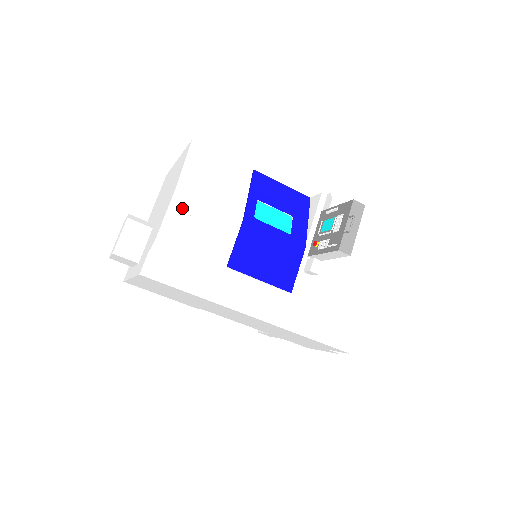
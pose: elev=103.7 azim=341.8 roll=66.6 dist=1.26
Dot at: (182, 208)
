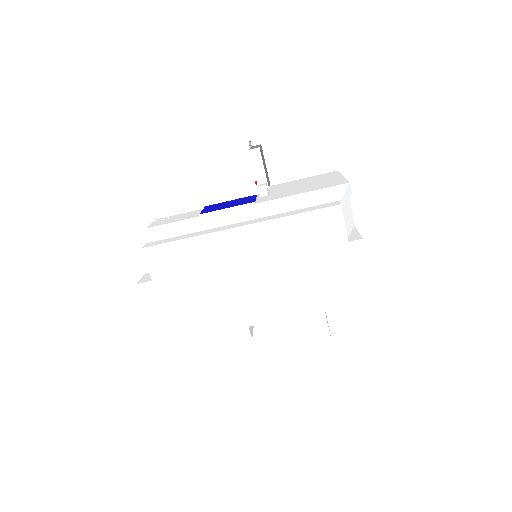
Dot at: (162, 220)
